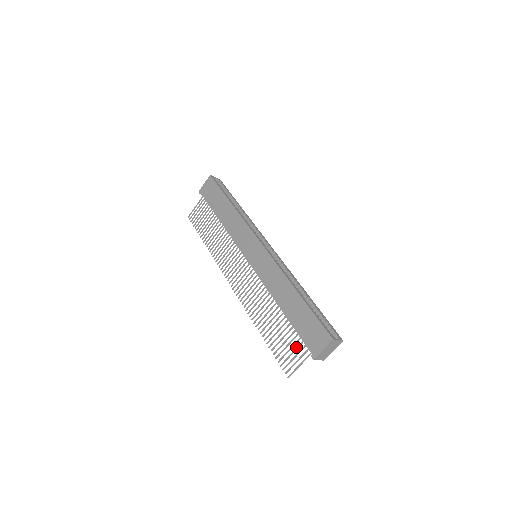
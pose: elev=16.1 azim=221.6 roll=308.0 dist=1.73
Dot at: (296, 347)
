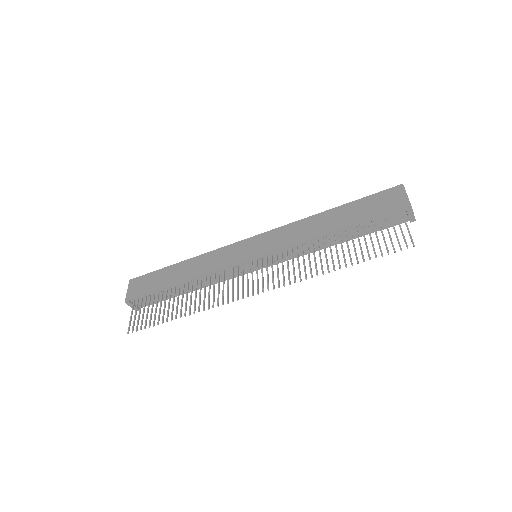
Dot at: occluded
